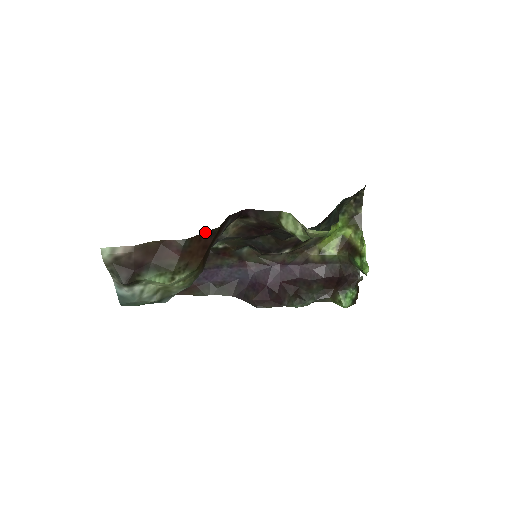
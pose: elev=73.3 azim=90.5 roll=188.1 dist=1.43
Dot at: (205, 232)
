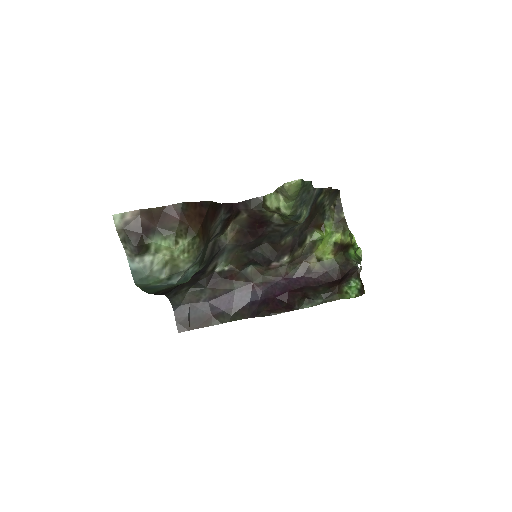
Dot at: (199, 202)
